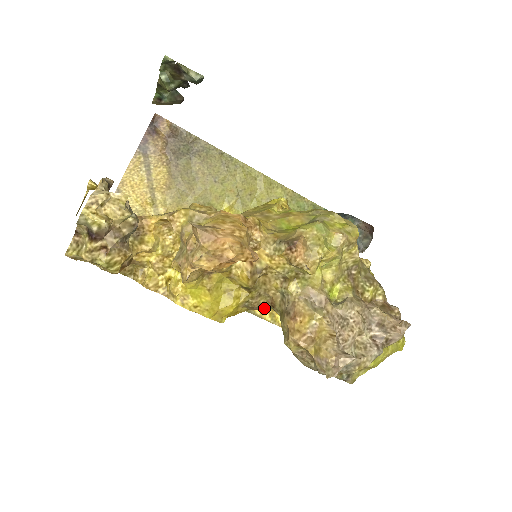
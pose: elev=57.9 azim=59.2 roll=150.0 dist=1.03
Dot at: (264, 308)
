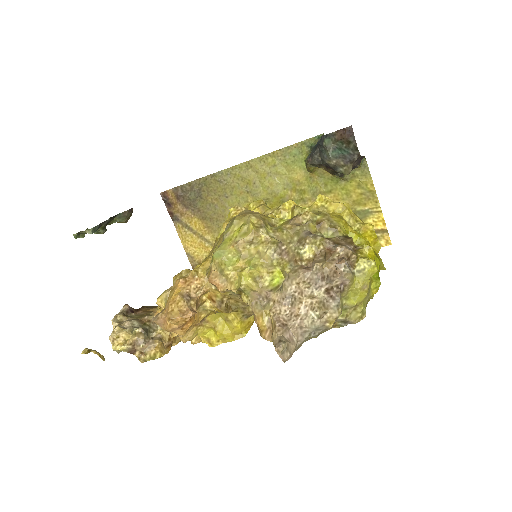
Dot at: occluded
